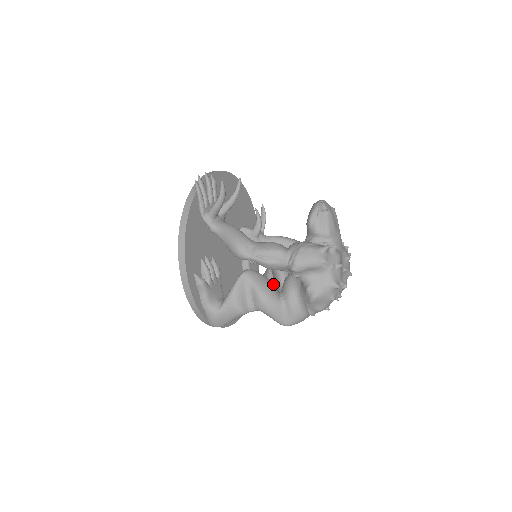
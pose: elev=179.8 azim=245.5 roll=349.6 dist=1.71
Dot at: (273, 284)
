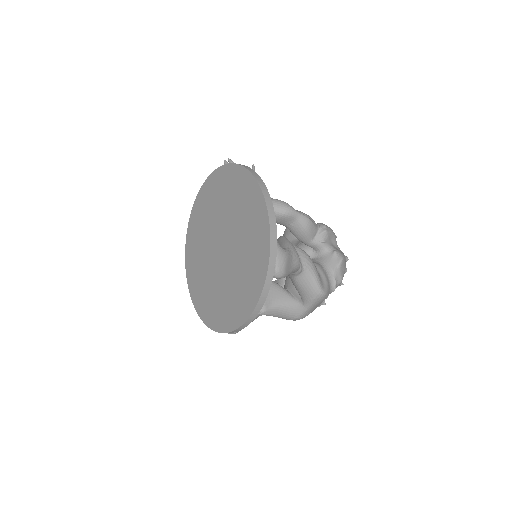
Dot at: occluded
